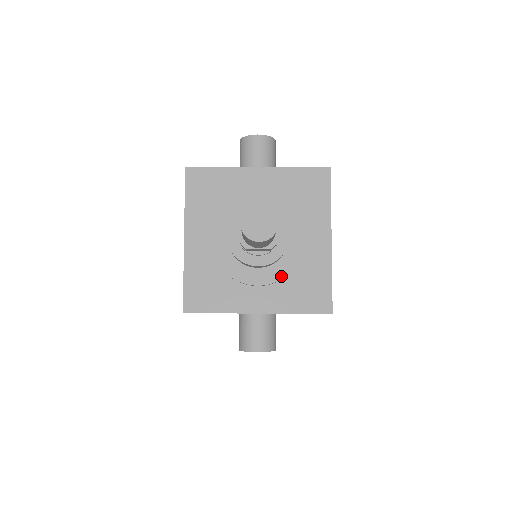
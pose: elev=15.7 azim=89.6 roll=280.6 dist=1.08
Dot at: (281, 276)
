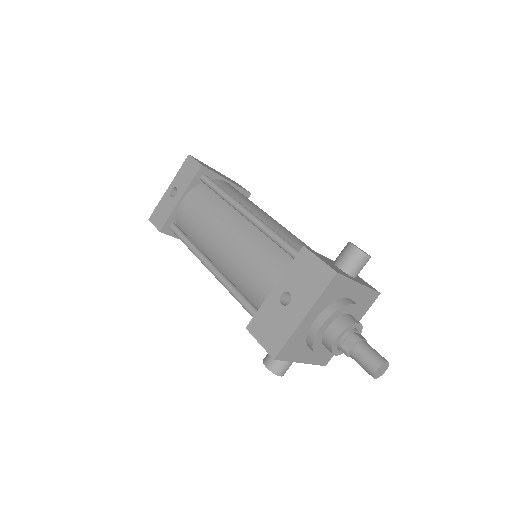
Dot at: (329, 352)
